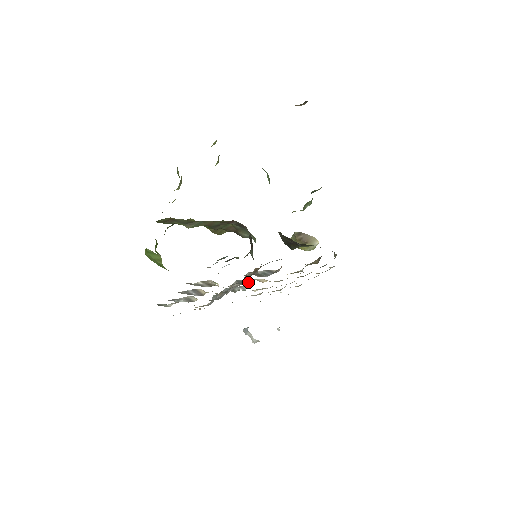
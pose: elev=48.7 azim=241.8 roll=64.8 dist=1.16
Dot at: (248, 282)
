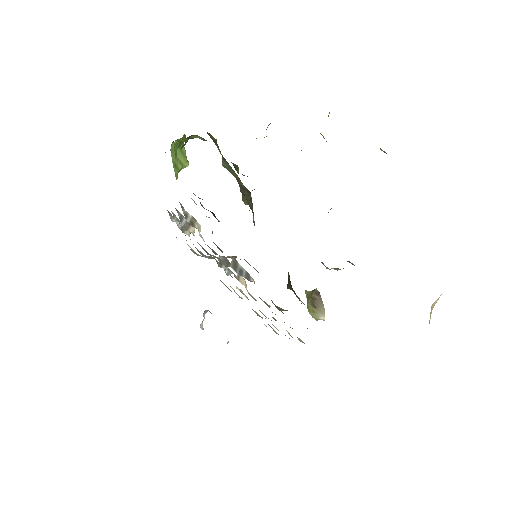
Dot at: (229, 266)
